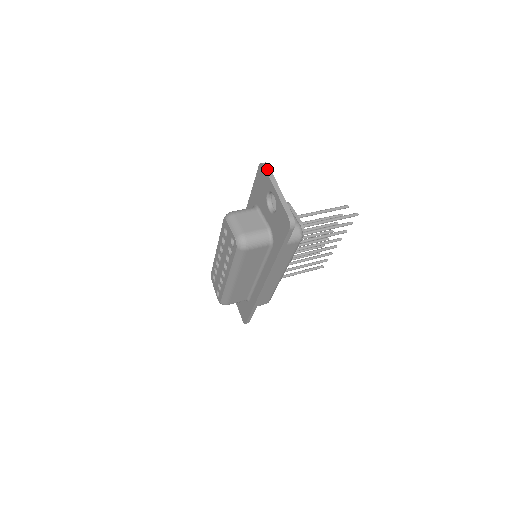
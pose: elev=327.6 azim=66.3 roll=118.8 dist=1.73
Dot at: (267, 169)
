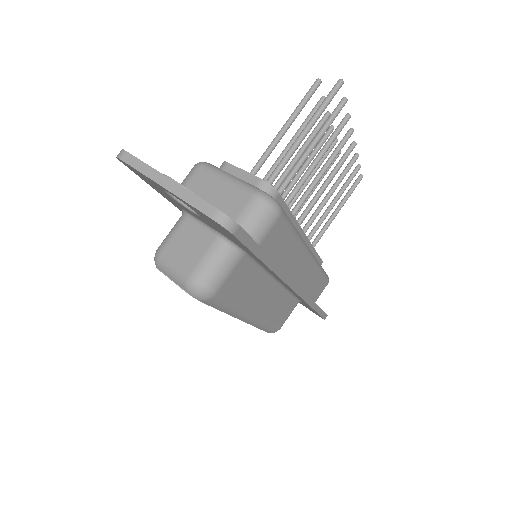
Dot at: (128, 161)
